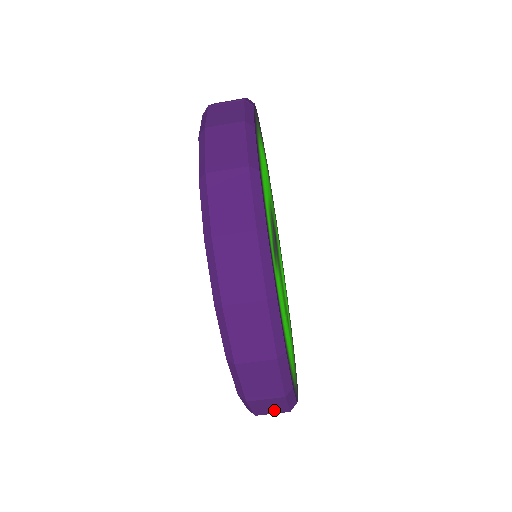
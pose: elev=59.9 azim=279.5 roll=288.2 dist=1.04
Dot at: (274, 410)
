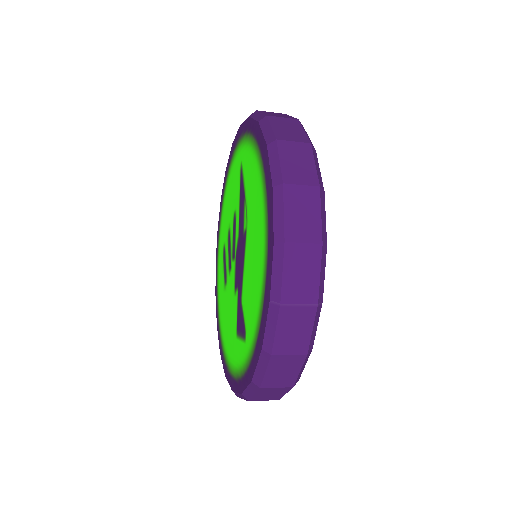
Dot at: occluded
